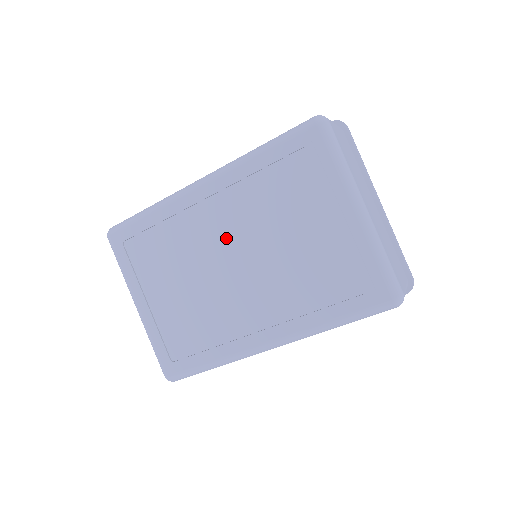
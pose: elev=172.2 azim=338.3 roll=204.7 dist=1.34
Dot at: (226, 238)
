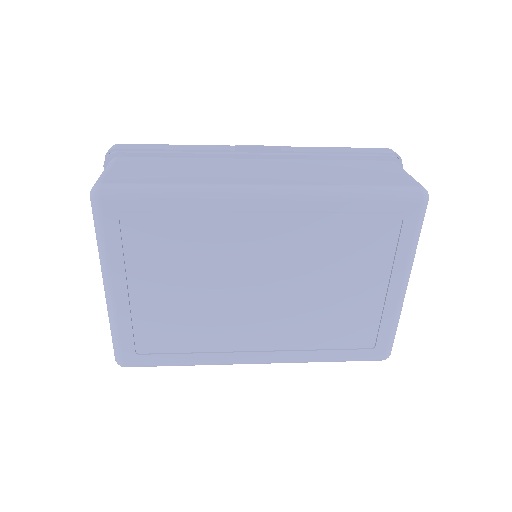
Dot at: (266, 263)
